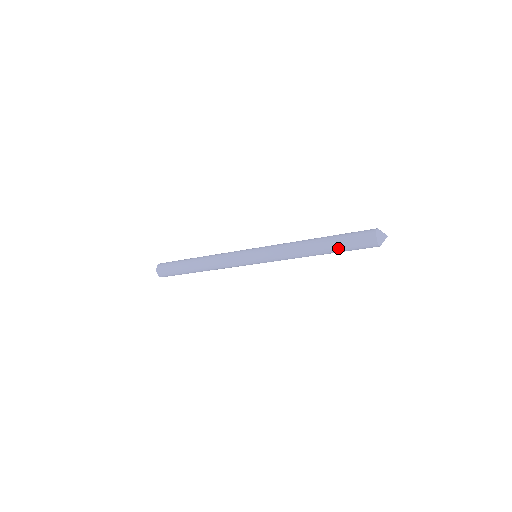
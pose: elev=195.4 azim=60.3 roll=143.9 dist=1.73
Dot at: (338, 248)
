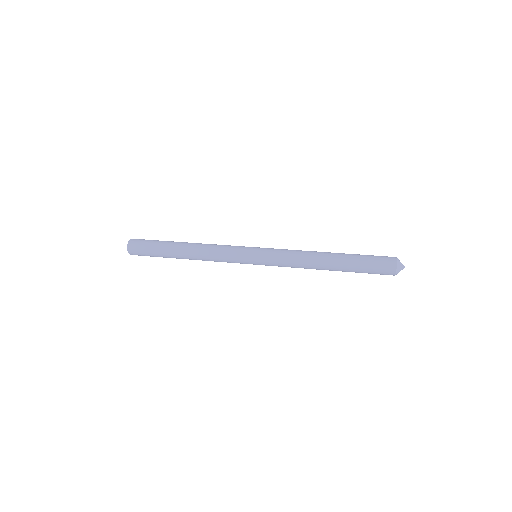
Dot at: (353, 267)
